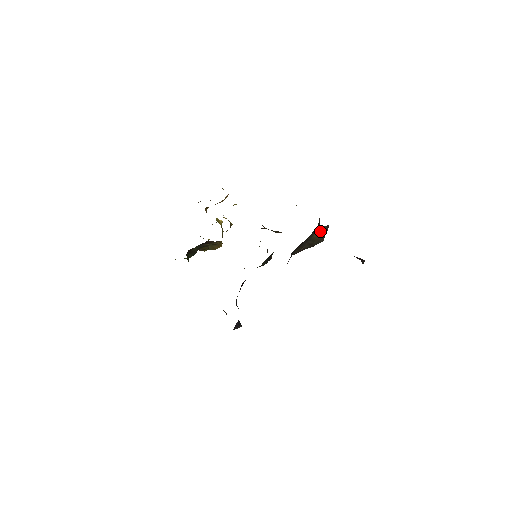
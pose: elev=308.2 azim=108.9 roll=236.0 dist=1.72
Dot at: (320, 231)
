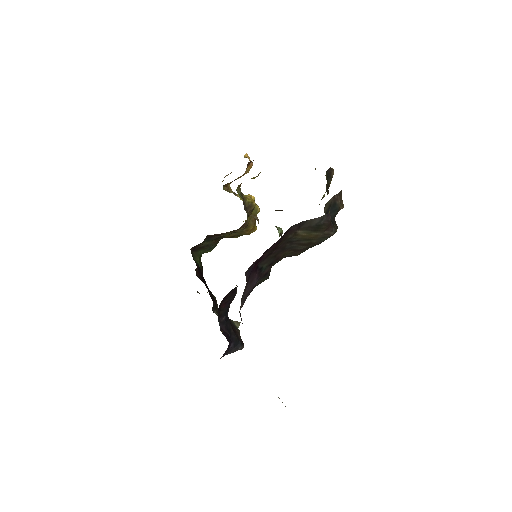
Dot at: (310, 226)
